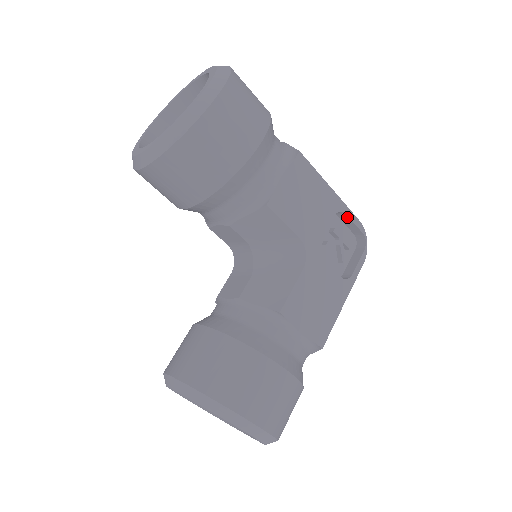
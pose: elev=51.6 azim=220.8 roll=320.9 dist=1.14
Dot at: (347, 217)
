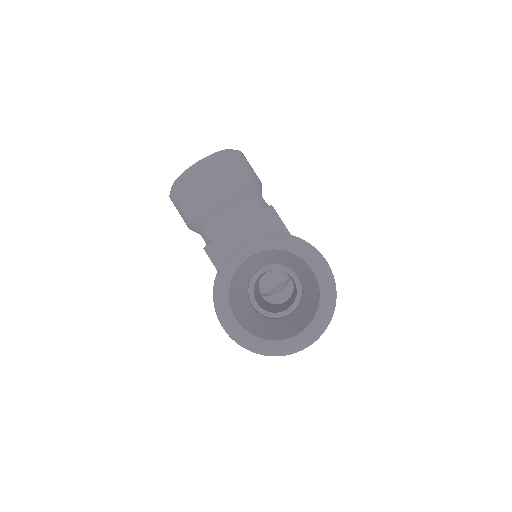
Dot at: occluded
